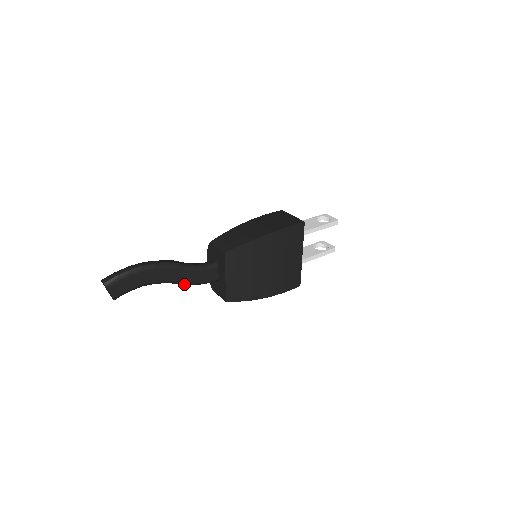
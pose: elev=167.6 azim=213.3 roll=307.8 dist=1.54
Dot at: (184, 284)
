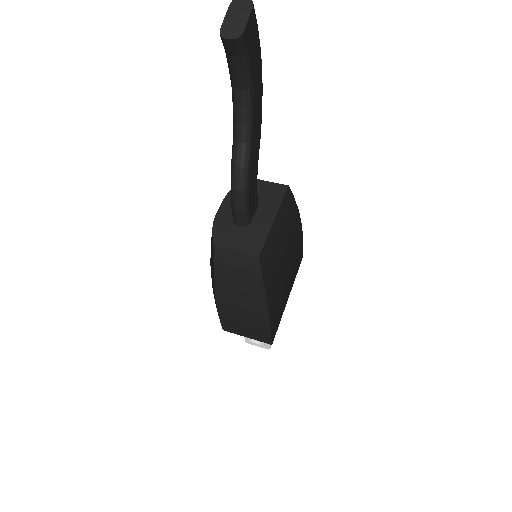
Dot at: (247, 169)
